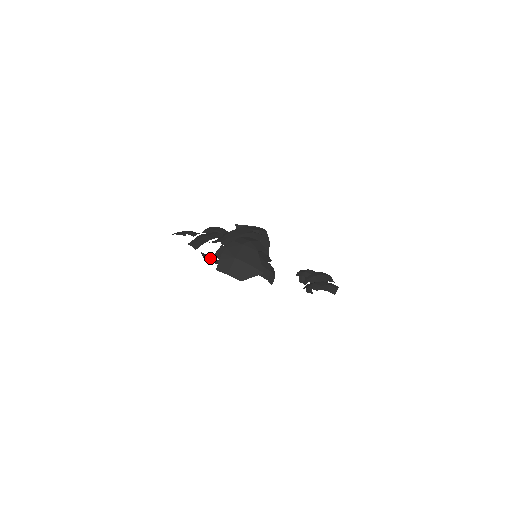
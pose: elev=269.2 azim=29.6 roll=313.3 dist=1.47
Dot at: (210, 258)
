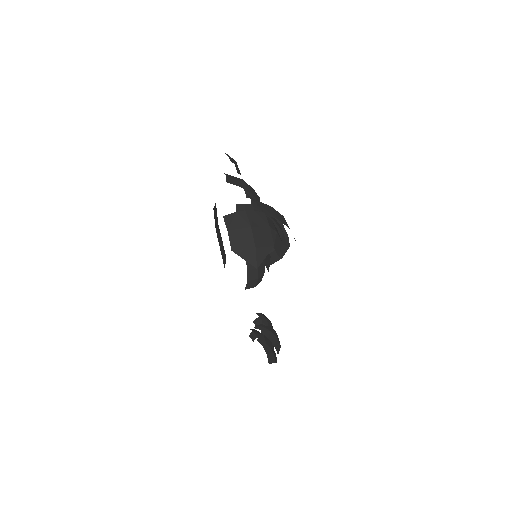
Dot at: (216, 216)
